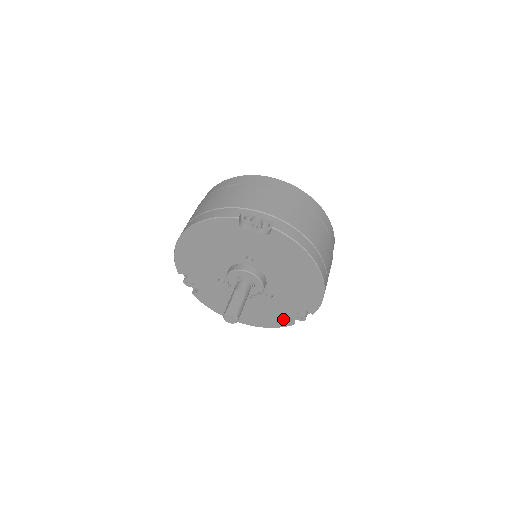
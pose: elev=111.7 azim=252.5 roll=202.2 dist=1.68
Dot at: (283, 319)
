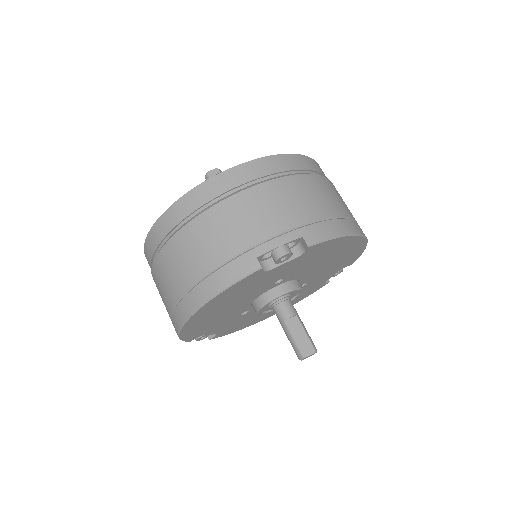
Dot at: (318, 286)
